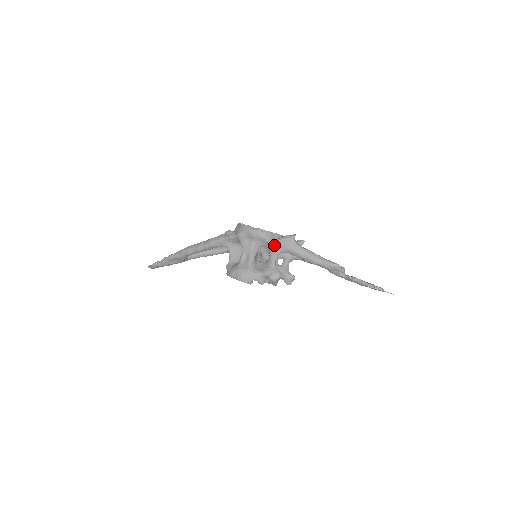
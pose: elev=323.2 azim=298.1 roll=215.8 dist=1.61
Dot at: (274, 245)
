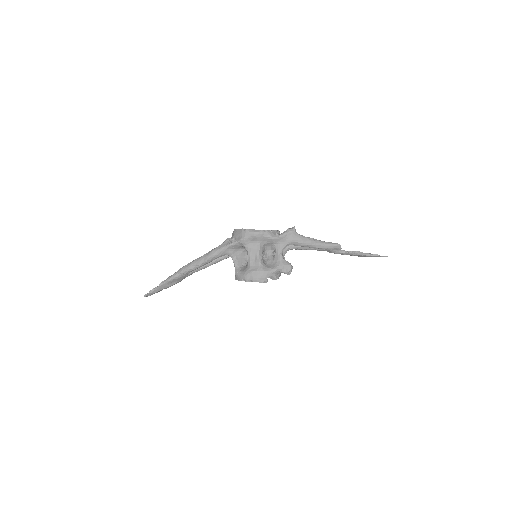
Dot at: (278, 241)
